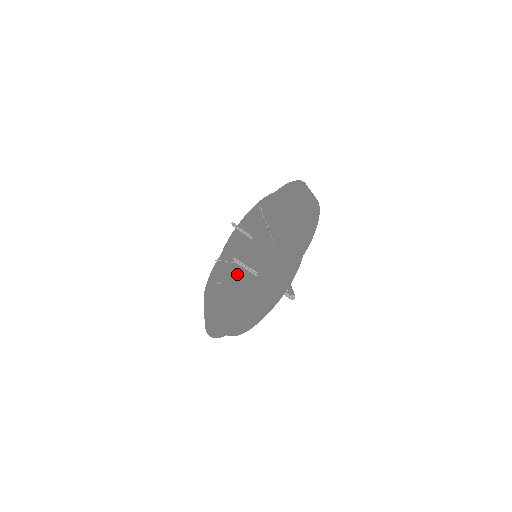
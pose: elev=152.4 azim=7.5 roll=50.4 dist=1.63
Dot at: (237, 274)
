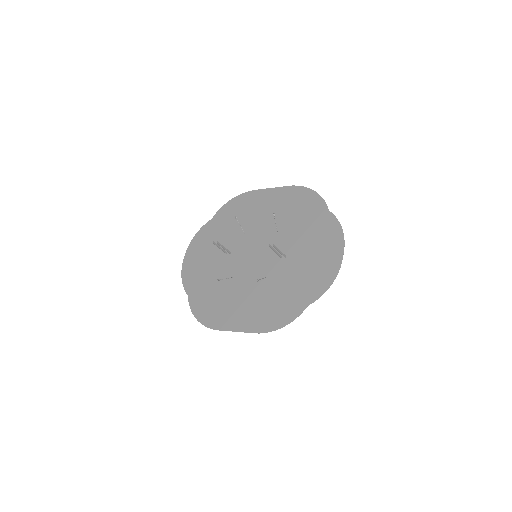
Dot at: (249, 279)
